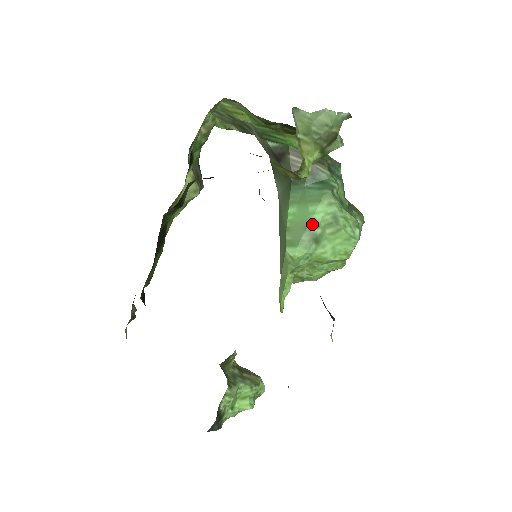
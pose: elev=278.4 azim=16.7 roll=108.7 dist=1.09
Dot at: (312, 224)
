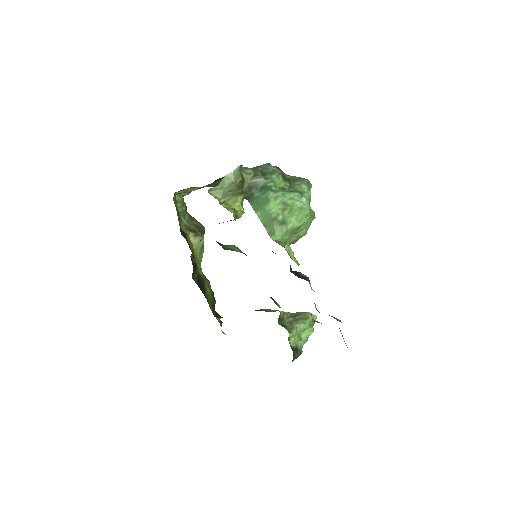
Dot at: (274, 216)
